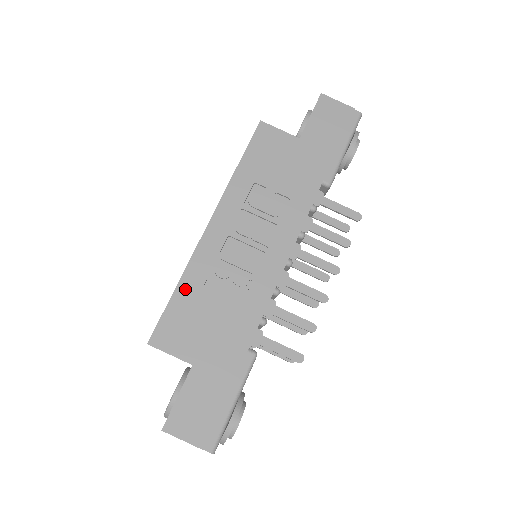
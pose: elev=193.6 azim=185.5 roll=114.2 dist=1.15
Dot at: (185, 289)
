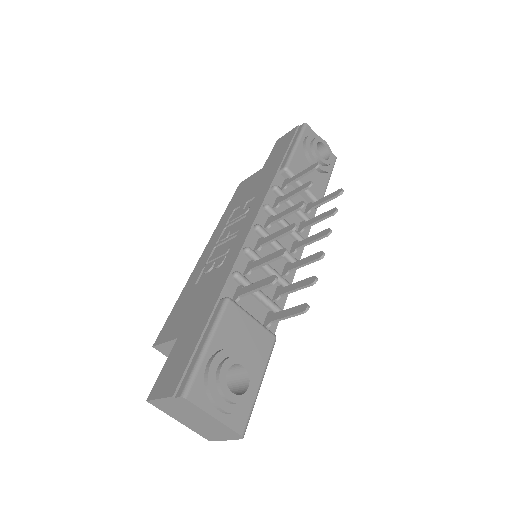
Dot at: (183, 296)
